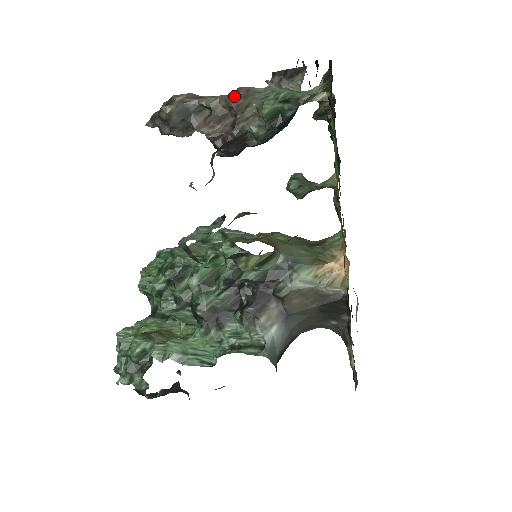
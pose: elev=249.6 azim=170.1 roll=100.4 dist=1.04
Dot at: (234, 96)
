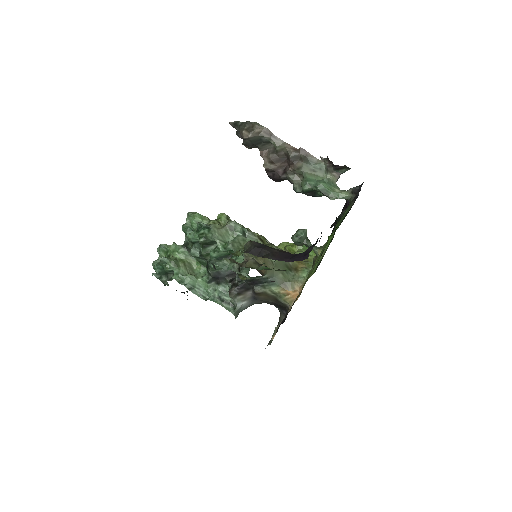
Dot at: (295, 154)
